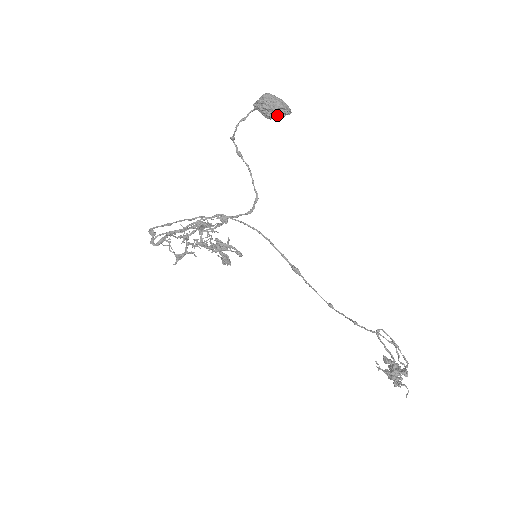
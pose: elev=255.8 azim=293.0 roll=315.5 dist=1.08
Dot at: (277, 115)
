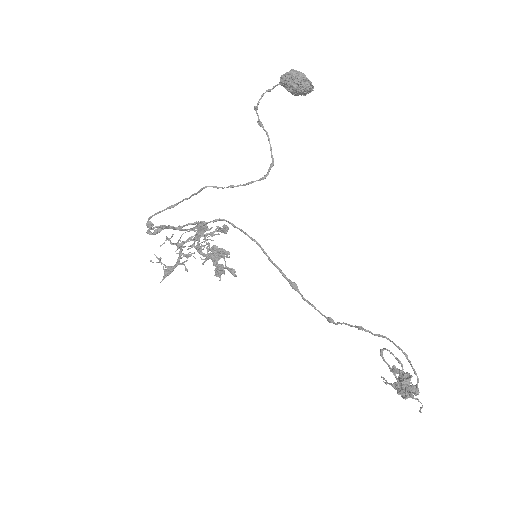
Dot at: (301, 87)
